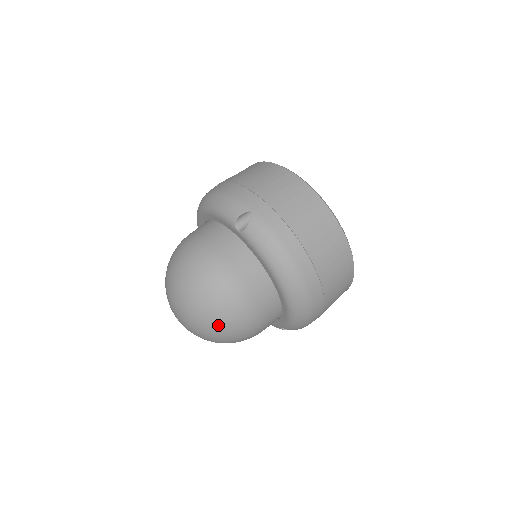
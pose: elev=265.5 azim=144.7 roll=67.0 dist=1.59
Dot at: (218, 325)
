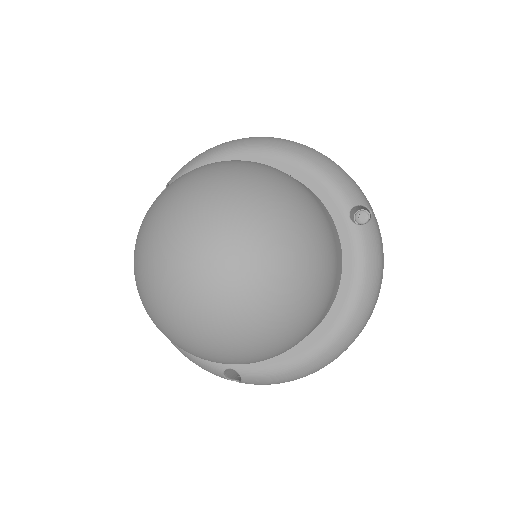
Dot at: (277, 321)
